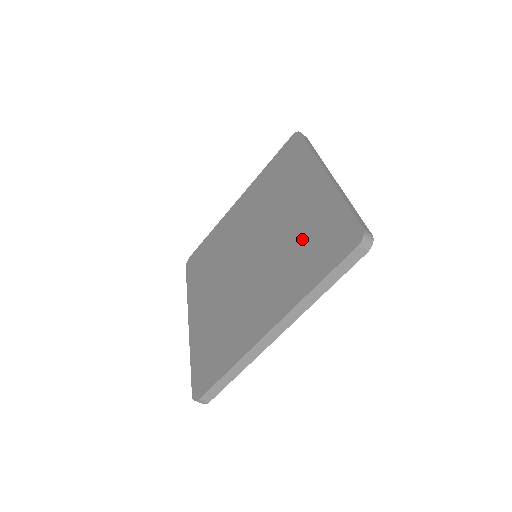
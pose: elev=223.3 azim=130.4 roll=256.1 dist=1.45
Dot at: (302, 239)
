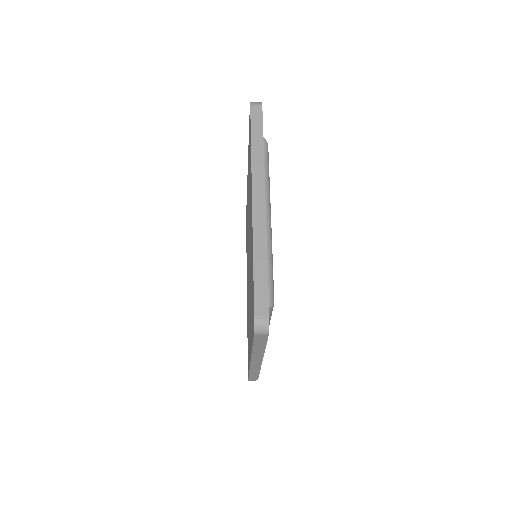
Dot at: occluded
